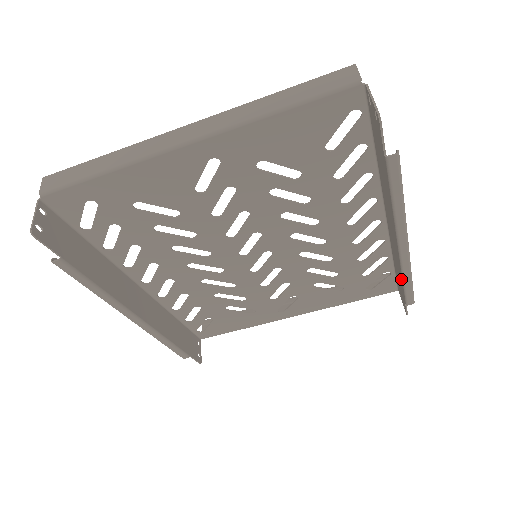
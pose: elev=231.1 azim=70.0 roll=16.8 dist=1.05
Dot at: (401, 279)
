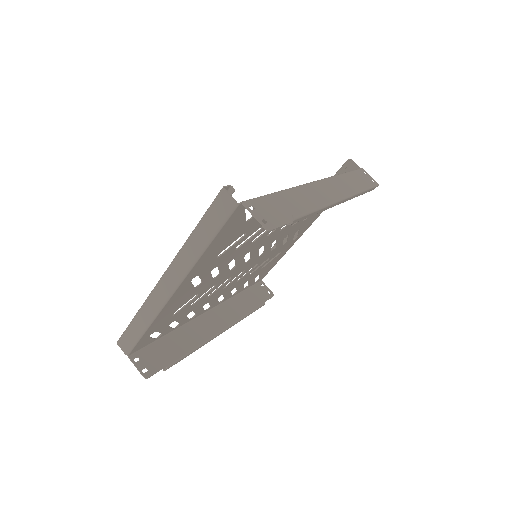
Dot at: occluded
